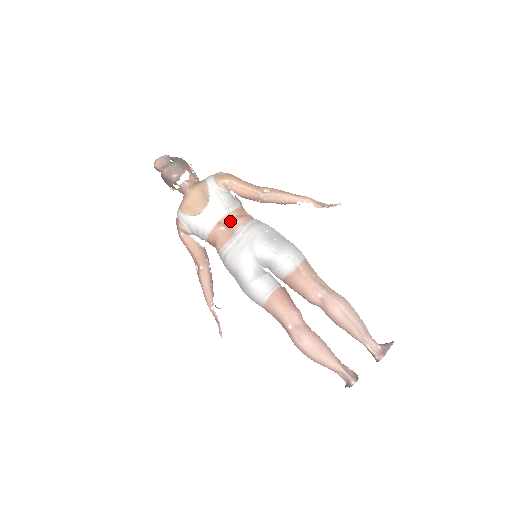
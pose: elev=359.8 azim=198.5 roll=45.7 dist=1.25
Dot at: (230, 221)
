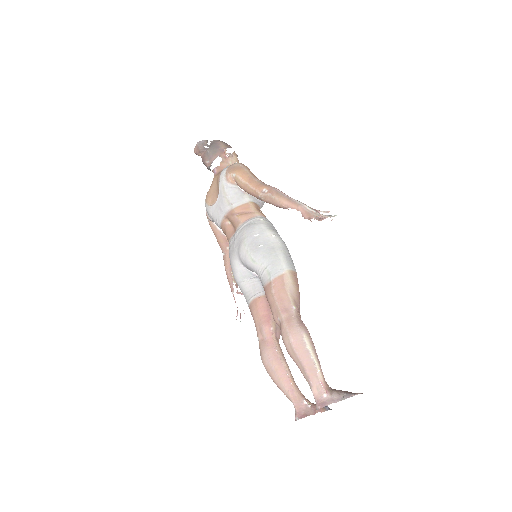
Dot at: (232, 217)
